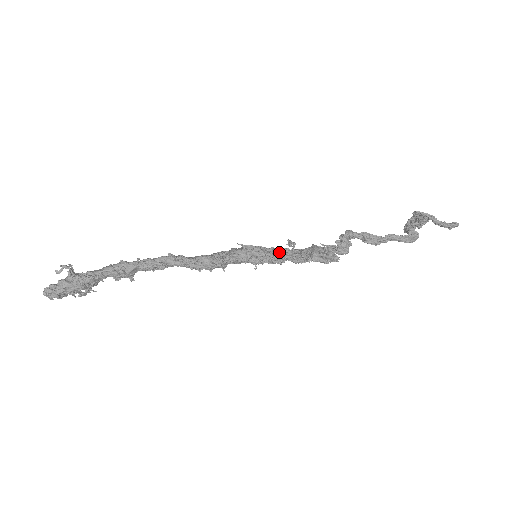
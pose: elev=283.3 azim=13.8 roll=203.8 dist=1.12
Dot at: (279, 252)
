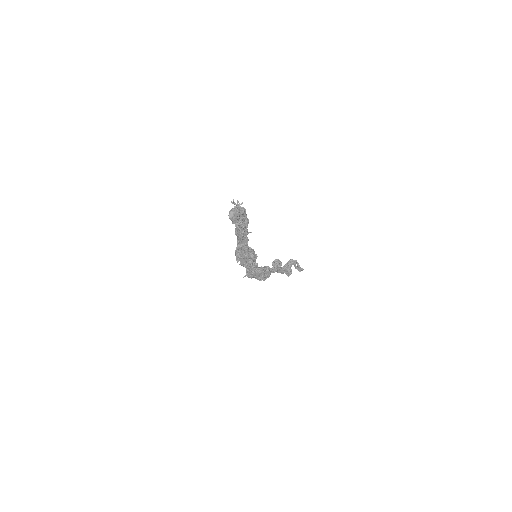
Dot at: occluded
